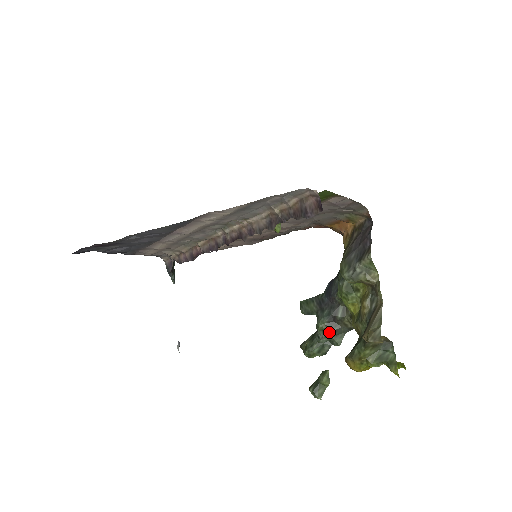
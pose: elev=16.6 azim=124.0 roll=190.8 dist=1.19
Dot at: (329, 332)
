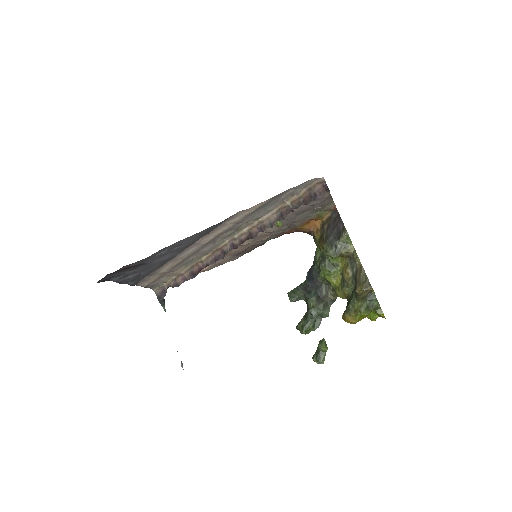
Dot at: (319, 307)
